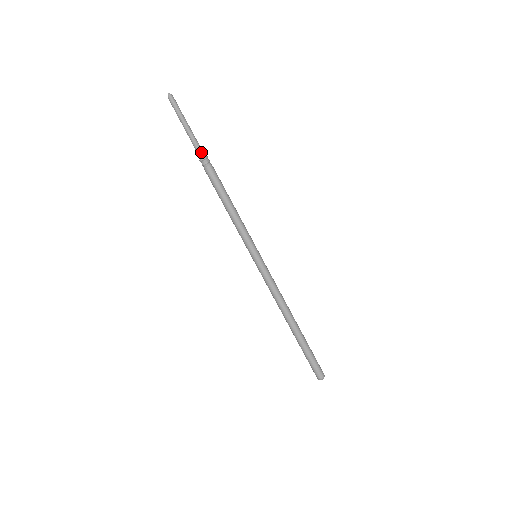
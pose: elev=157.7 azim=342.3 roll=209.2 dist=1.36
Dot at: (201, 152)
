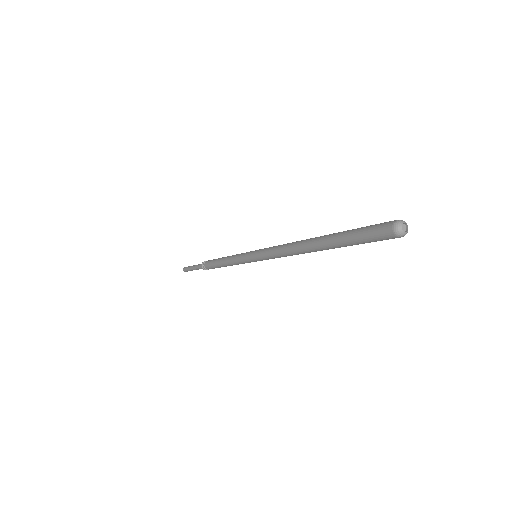
Dot at: occluded
